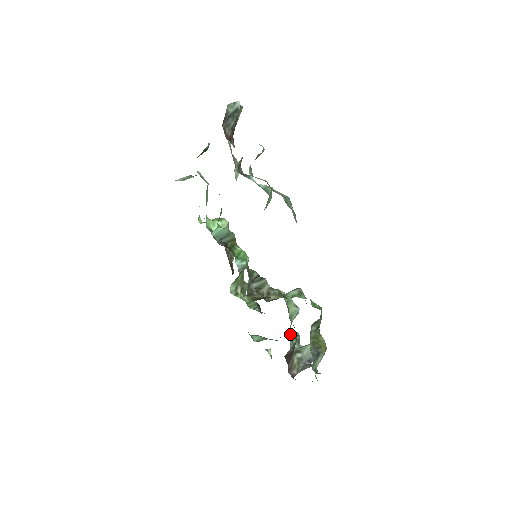
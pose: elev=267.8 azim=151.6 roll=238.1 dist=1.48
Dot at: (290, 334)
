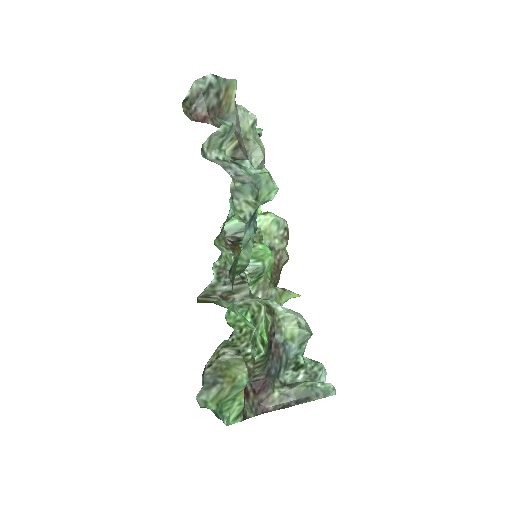
Dot at: (293, 361)
